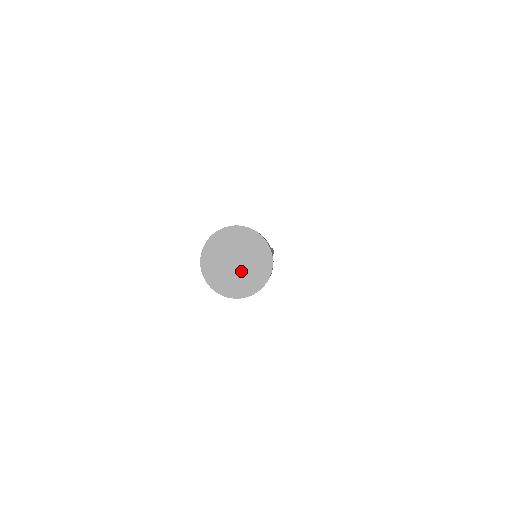
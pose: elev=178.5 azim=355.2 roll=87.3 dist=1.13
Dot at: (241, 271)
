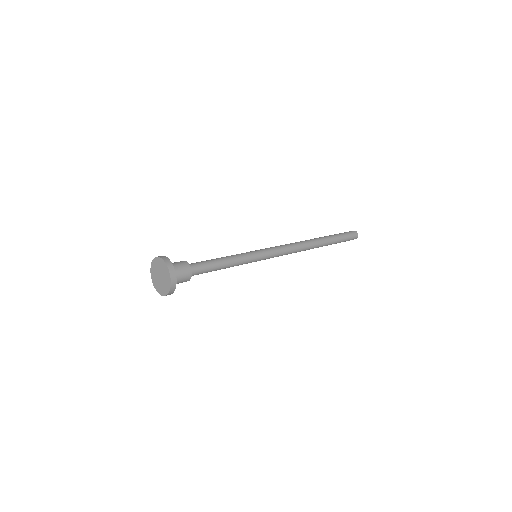
Dot at: (163, 278)
